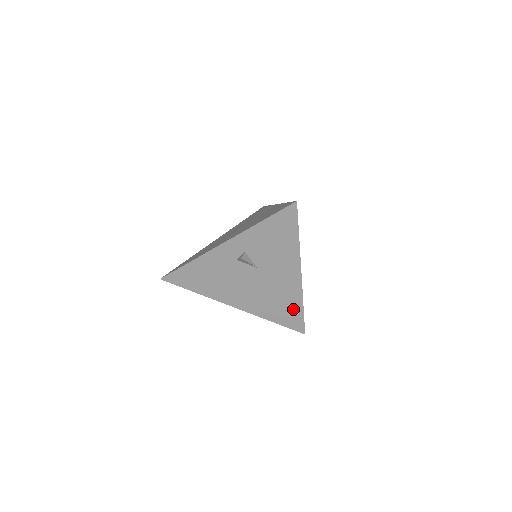
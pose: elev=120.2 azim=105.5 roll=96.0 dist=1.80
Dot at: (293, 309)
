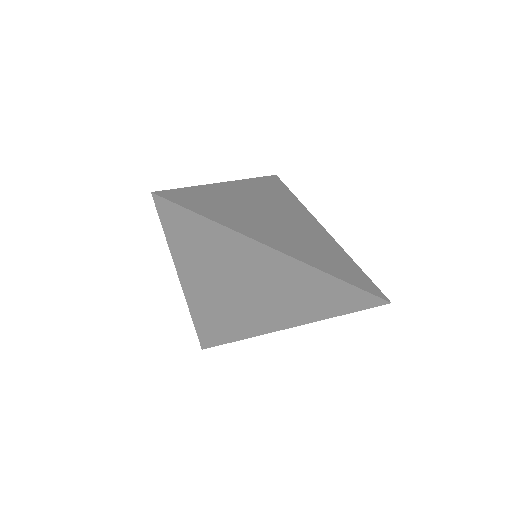
Dot at: occluded
